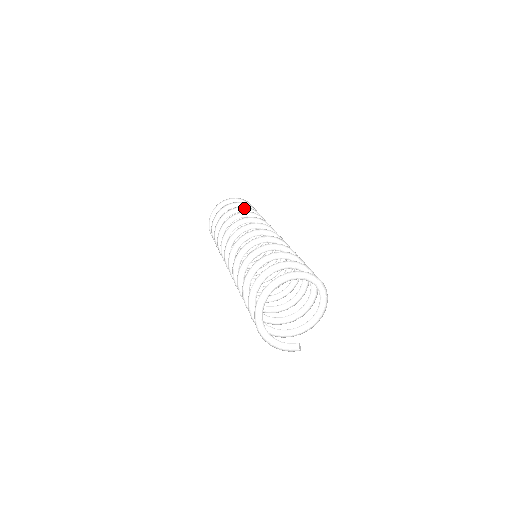
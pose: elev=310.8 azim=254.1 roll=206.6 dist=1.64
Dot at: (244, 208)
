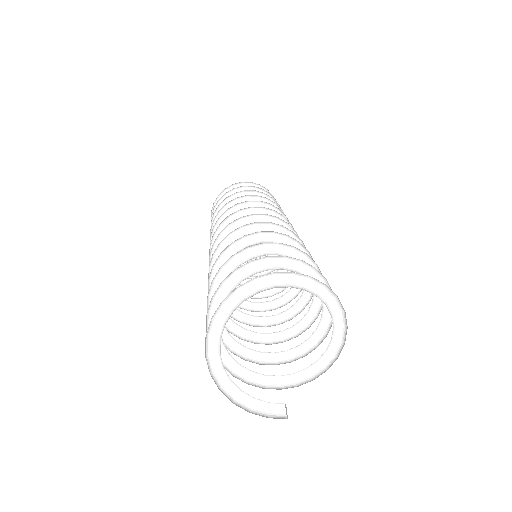
Dot at: (256, 193)
